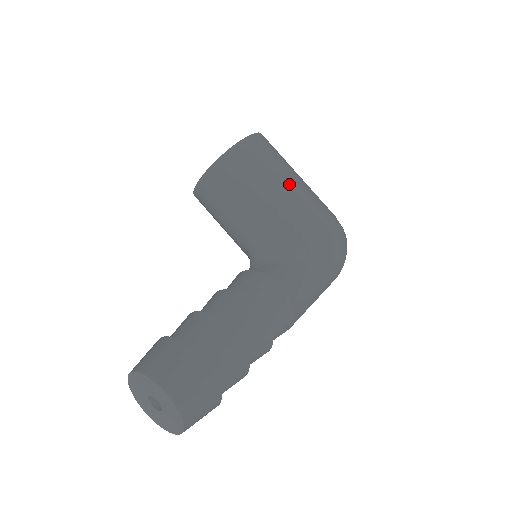
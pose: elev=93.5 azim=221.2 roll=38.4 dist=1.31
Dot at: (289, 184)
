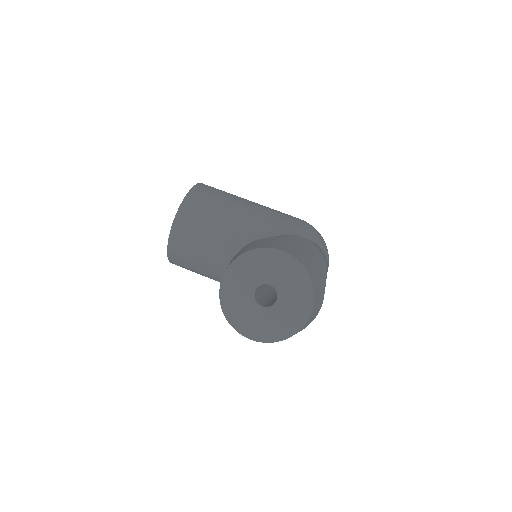
Dot at: (252, 202)
